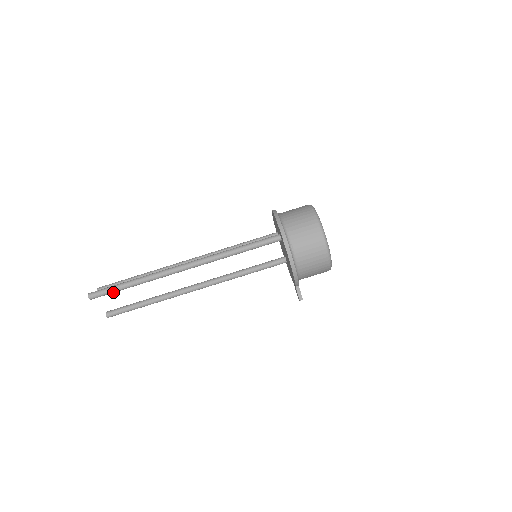
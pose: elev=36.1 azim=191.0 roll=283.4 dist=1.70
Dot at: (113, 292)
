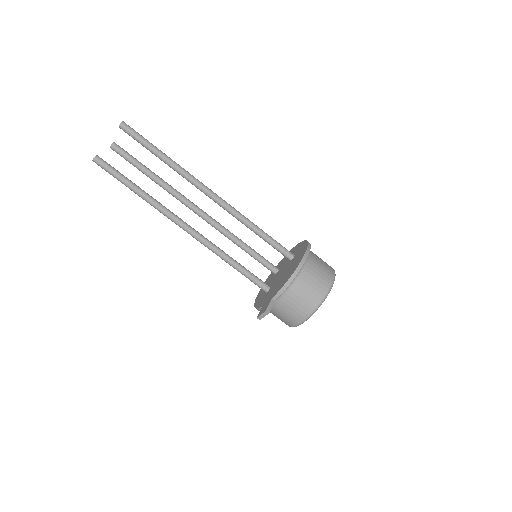
Dot at: (142, 142)
